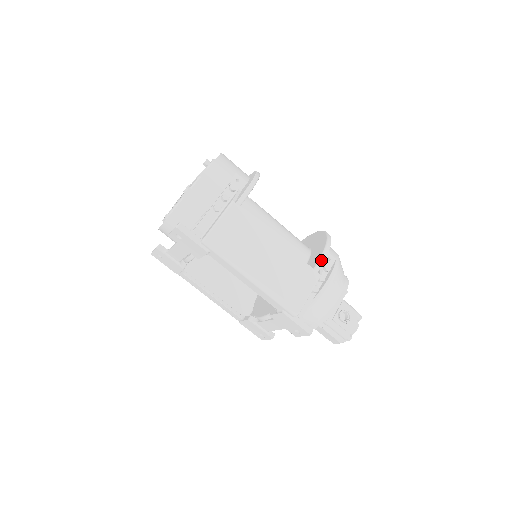
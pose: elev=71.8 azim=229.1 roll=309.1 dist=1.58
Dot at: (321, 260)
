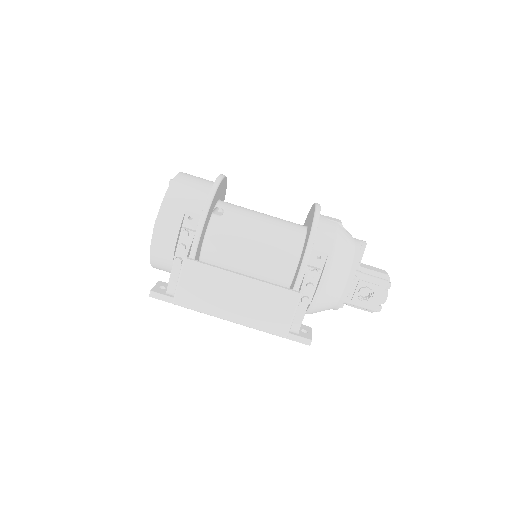
Dot at: (300, 275)
